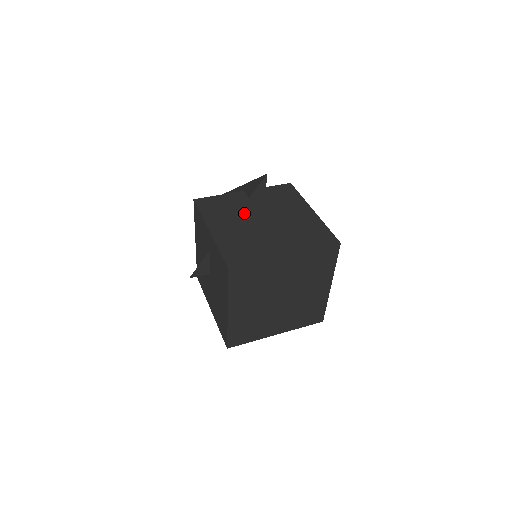
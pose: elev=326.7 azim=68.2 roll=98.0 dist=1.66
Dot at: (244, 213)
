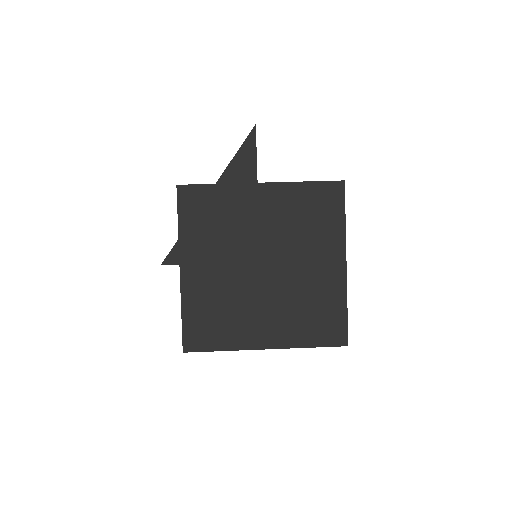
Dot at: (231, 176)
